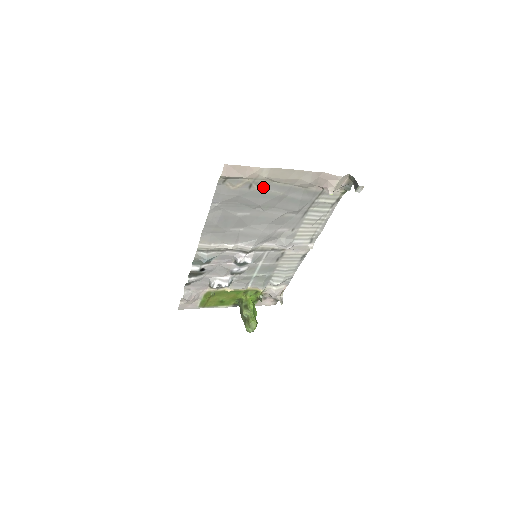
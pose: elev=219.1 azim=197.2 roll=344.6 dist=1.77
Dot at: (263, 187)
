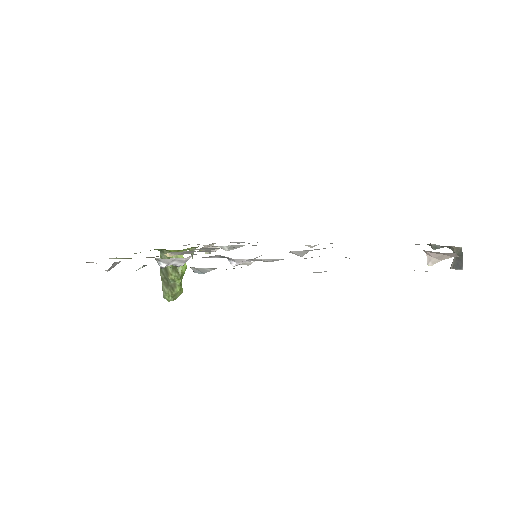
Dot at: occluded
